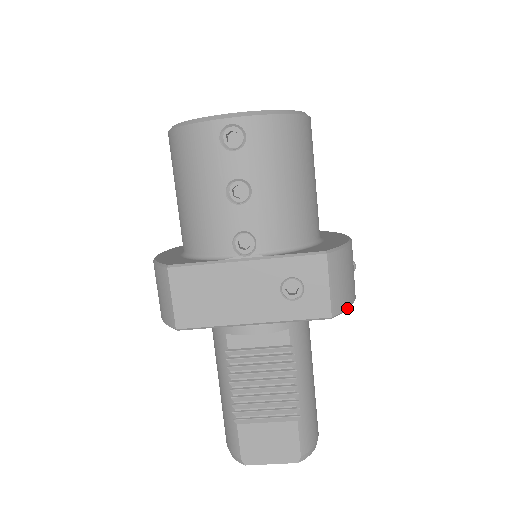
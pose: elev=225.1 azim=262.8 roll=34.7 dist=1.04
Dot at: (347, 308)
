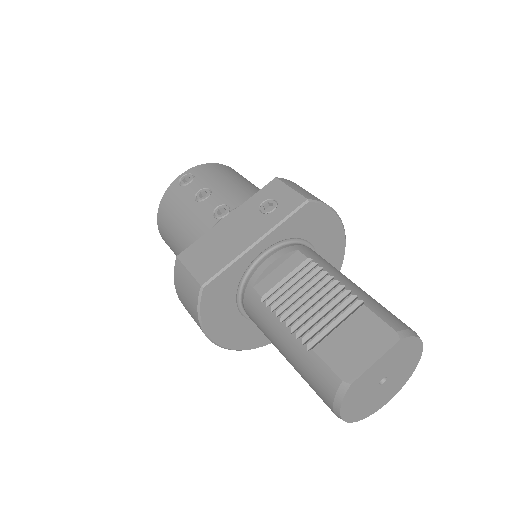
Dot at: (323, 203)
